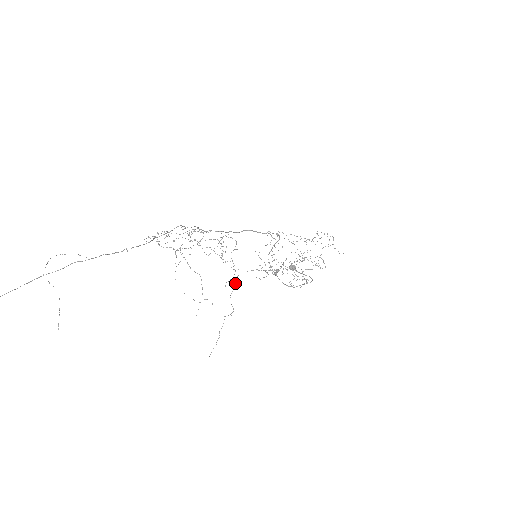
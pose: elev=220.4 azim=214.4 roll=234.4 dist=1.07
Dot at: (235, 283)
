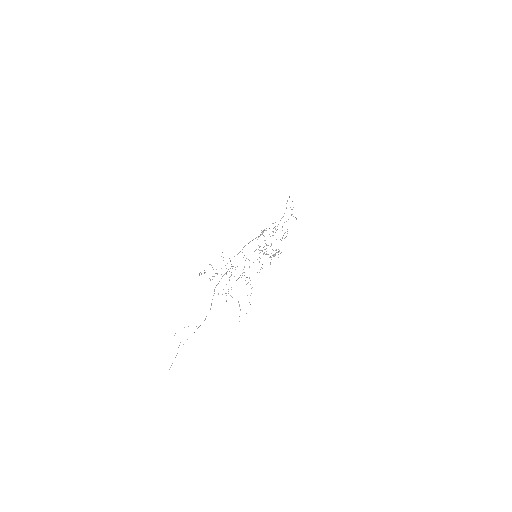
Dot at: occluded
